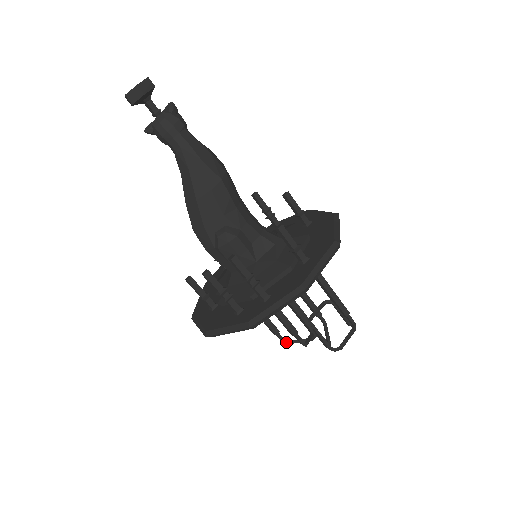
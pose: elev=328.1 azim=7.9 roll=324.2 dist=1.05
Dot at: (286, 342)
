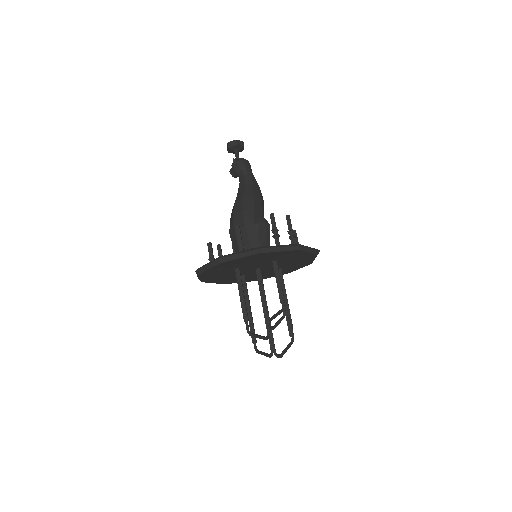
Dot at: (250, 332)
